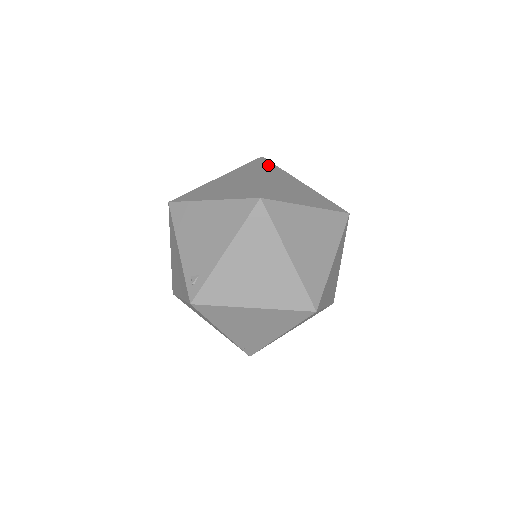
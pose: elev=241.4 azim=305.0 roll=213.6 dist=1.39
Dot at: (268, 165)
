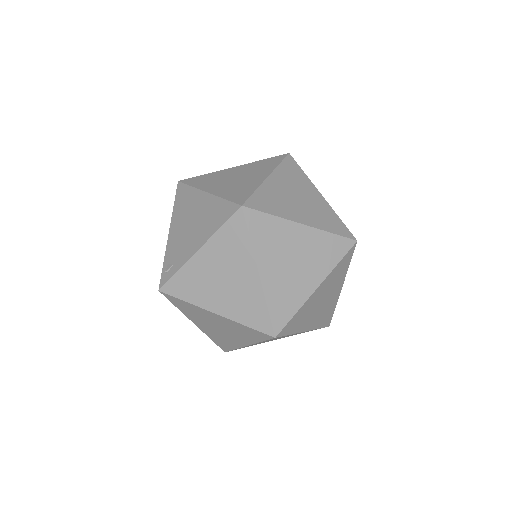
Dot at: (288, 165)
